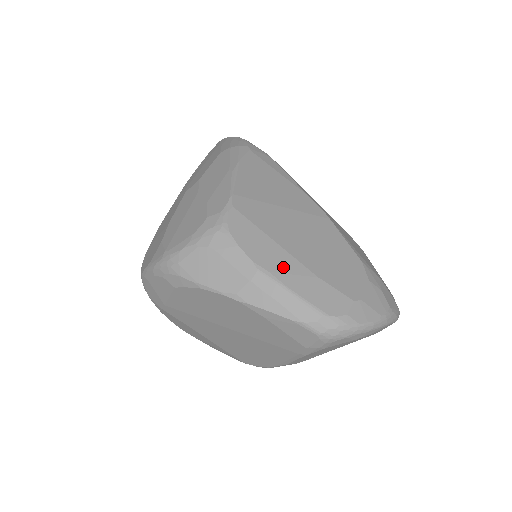
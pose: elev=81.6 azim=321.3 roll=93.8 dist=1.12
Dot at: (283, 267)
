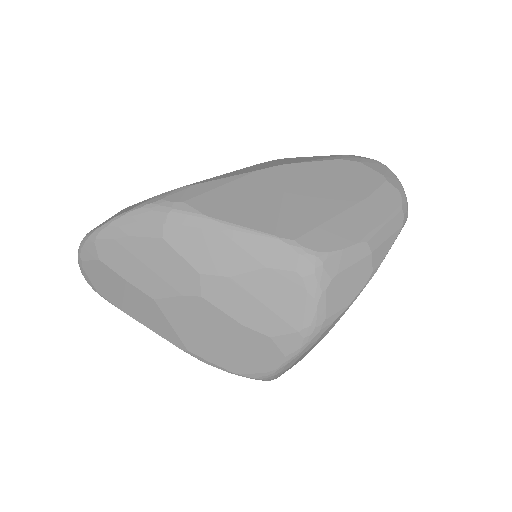
Dot at: (362, 220)
